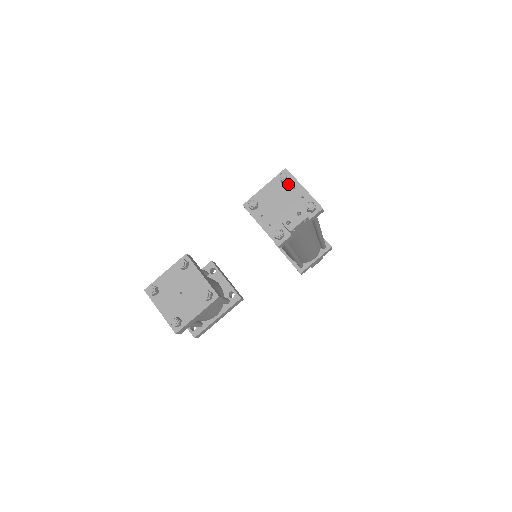
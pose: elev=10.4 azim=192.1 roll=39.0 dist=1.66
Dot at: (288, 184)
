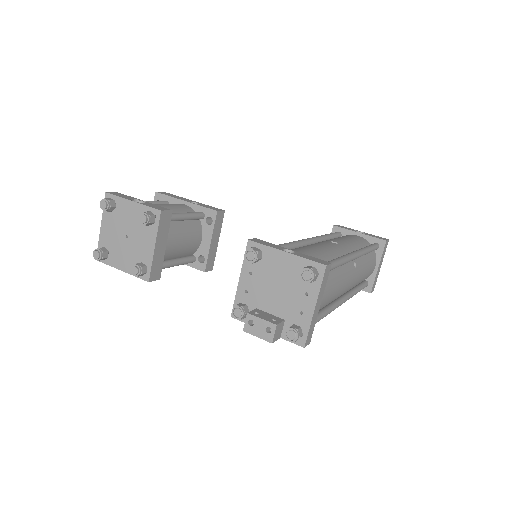
Dot at: (307, 283)
